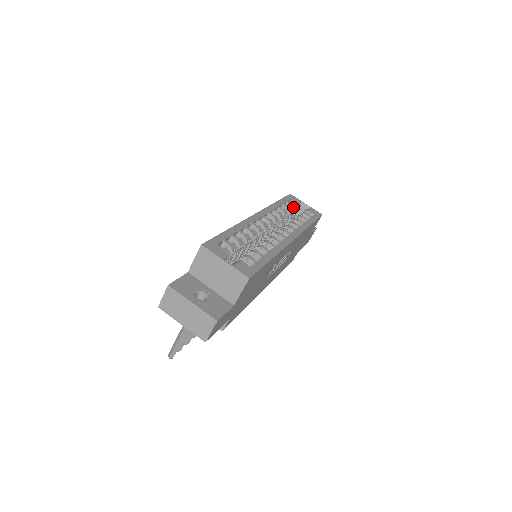
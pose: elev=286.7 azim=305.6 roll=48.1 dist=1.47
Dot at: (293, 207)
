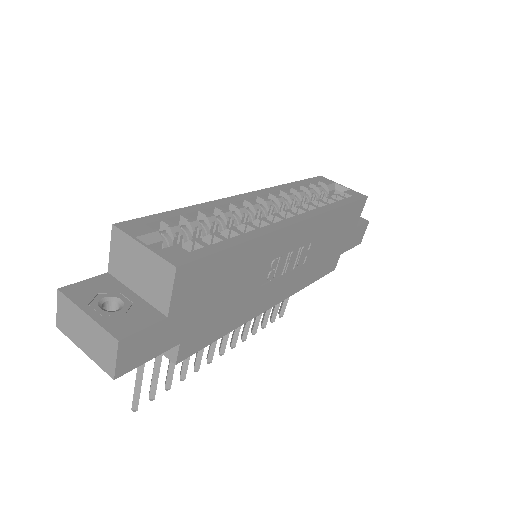
Dot at: (319, 189)
